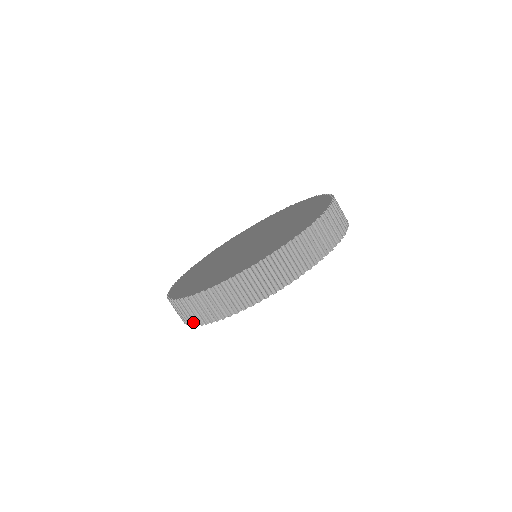
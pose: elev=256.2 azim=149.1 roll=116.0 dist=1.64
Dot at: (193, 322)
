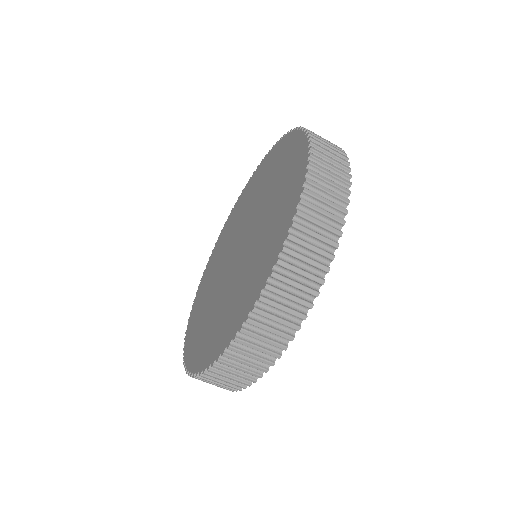
Dot at: occluded
